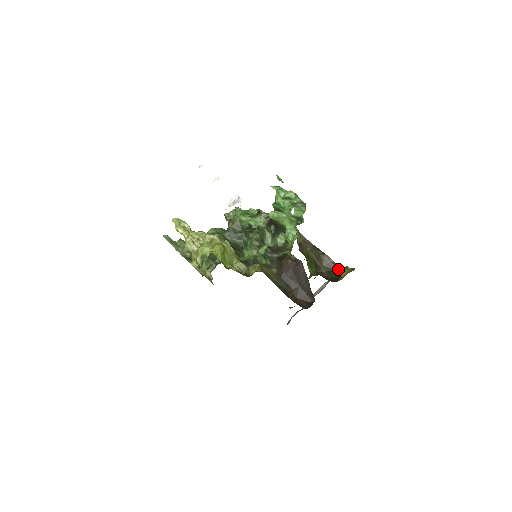
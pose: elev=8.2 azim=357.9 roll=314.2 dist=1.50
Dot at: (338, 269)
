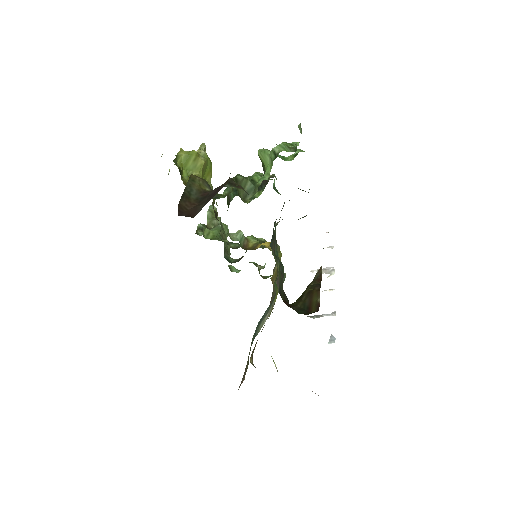
Dot at: (315, 311)
